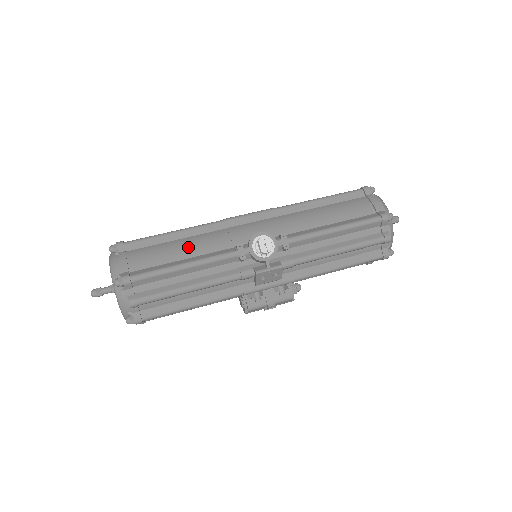
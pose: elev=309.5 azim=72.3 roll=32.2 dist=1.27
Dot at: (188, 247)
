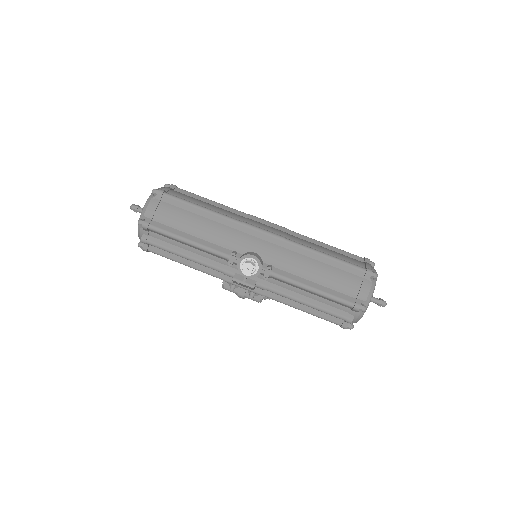
Dot at: (201, 228)
